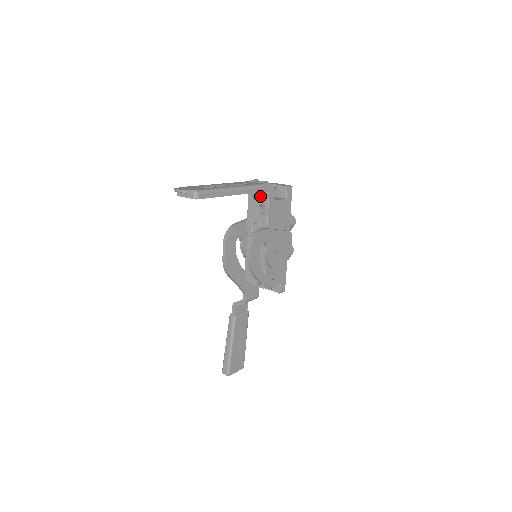
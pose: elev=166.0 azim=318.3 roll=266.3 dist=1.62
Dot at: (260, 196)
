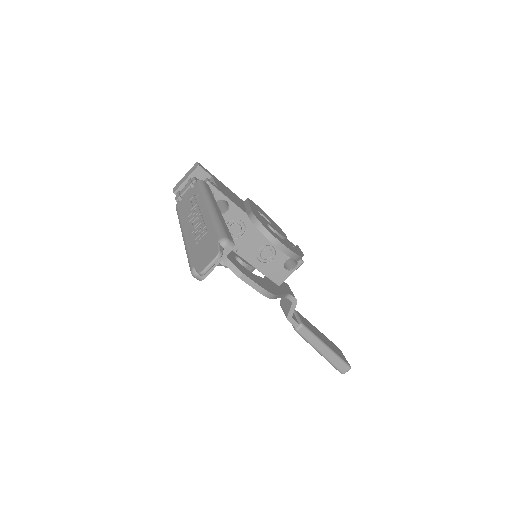
Dot at: occluded
